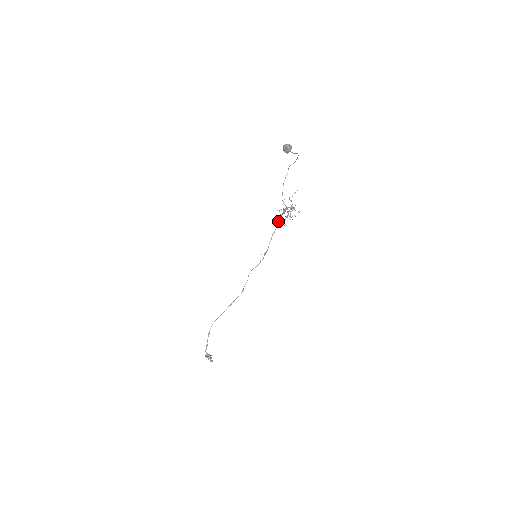
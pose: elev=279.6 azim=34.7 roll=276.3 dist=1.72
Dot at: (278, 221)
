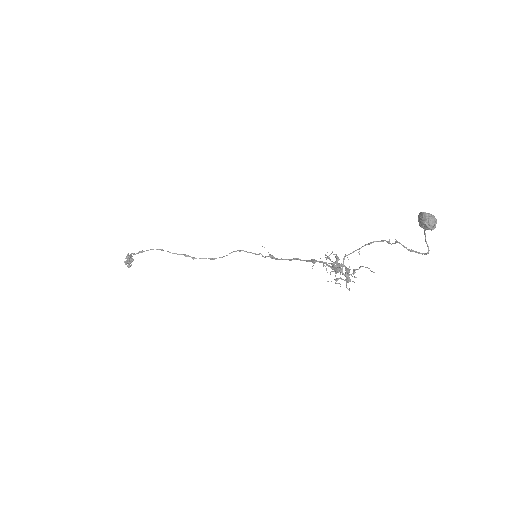
Dot at: (317, 261)
